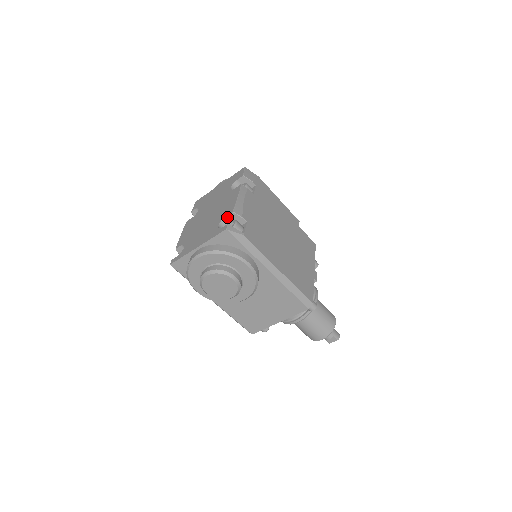
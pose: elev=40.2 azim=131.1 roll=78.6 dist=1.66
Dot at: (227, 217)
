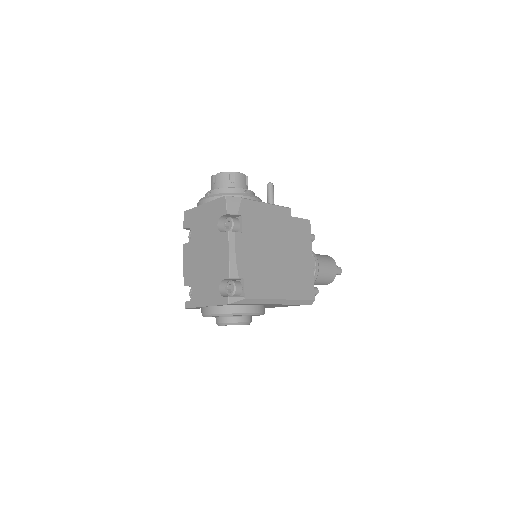
Dot at: (225, 279)
